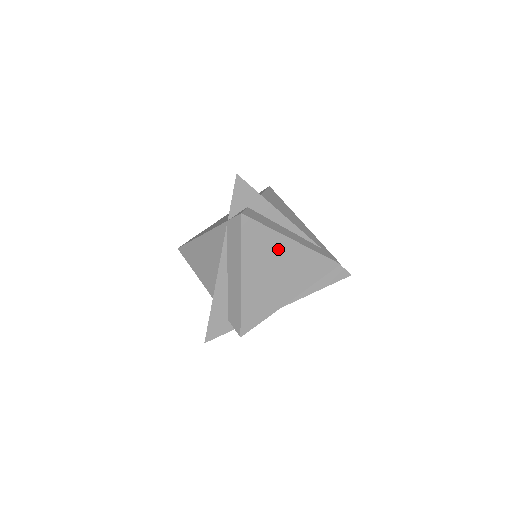
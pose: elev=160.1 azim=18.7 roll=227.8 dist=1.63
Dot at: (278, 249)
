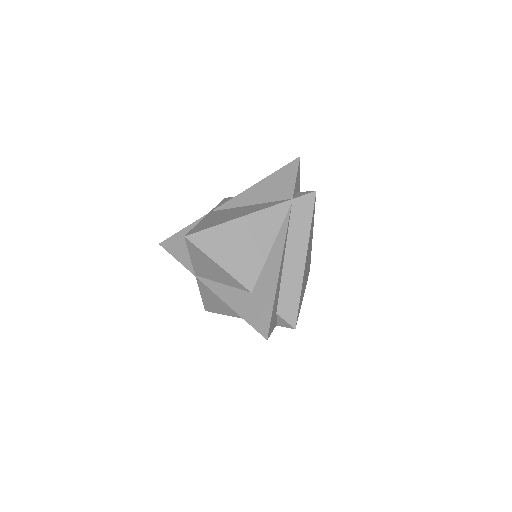
Dot at: (311, 239)
